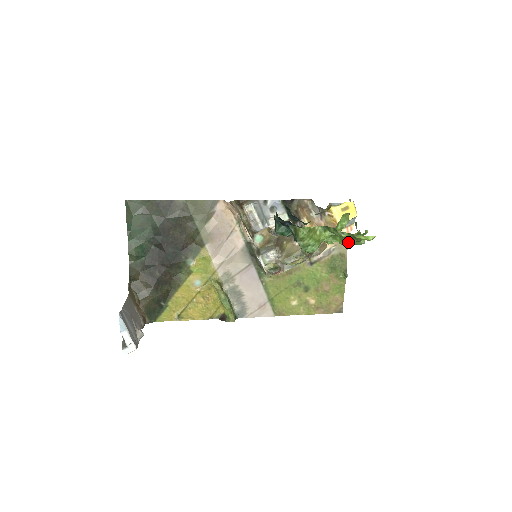
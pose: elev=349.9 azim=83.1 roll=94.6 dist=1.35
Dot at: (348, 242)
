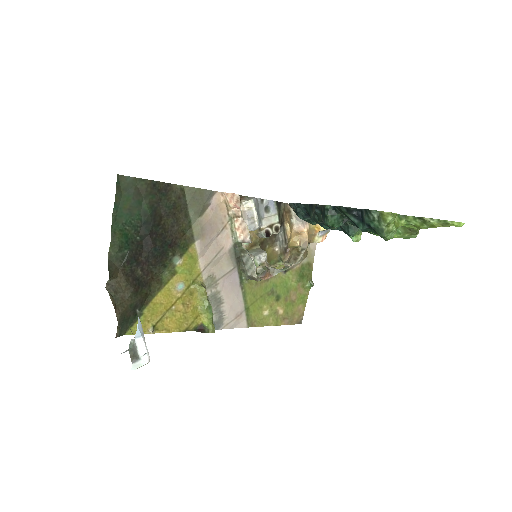
Dot at: (406, 234)
